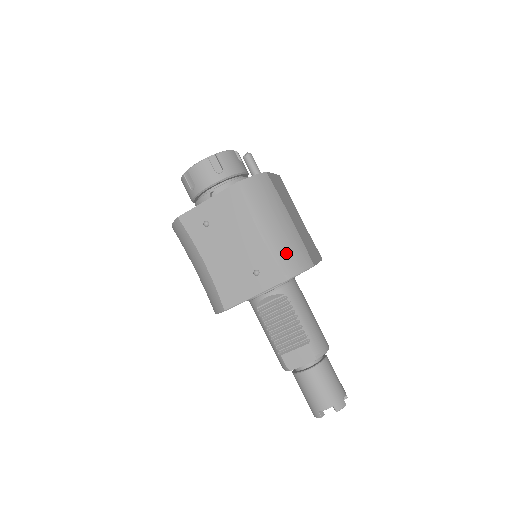
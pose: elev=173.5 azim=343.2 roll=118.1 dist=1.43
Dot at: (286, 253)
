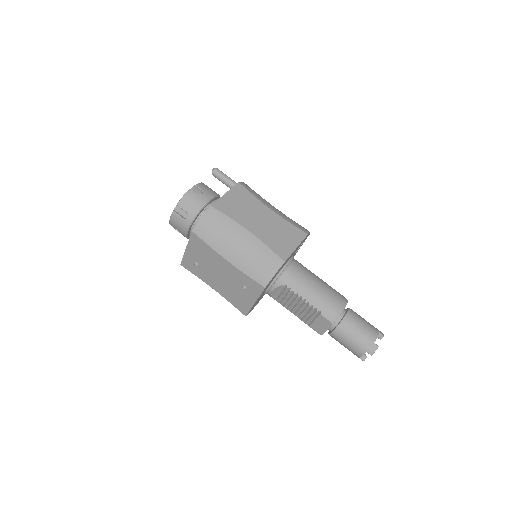
Dot at: (255, 266)
